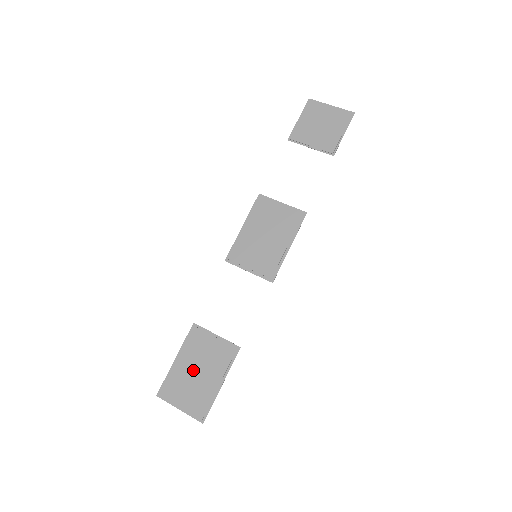
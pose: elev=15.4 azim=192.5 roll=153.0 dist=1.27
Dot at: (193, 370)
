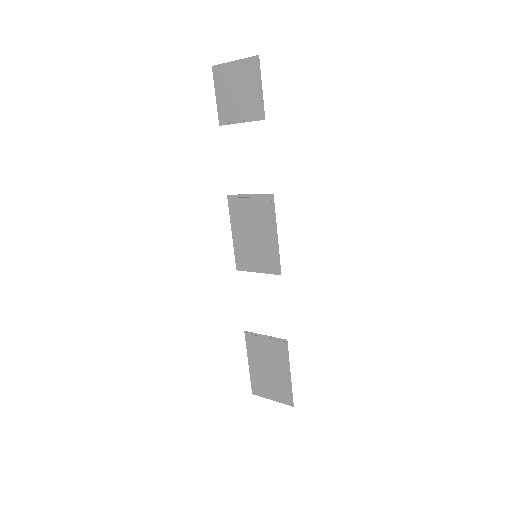
Dot at: (264, 369)
